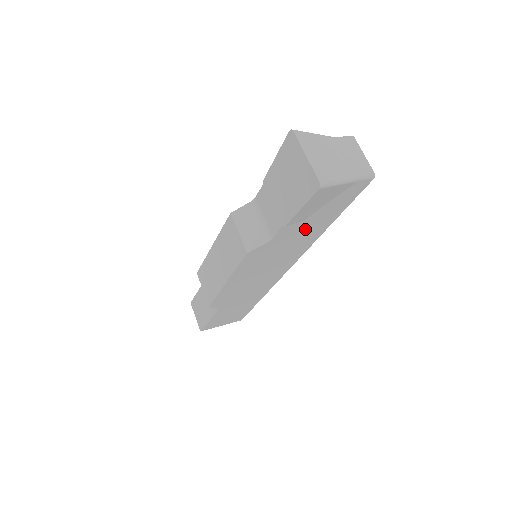
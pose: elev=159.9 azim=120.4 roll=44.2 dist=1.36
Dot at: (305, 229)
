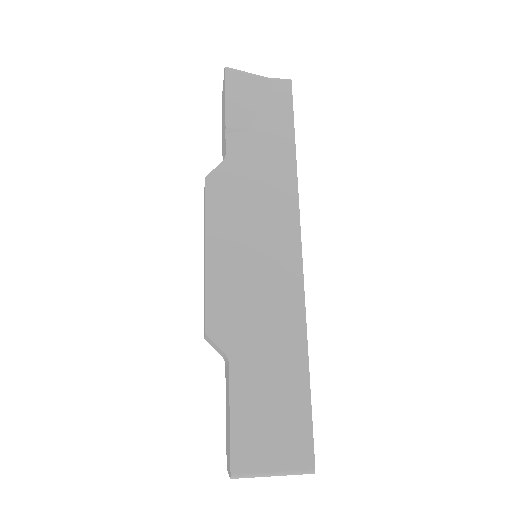
Dot at: (262, 150)
